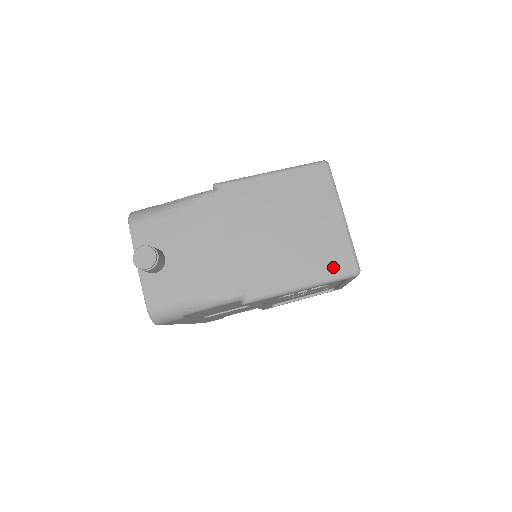
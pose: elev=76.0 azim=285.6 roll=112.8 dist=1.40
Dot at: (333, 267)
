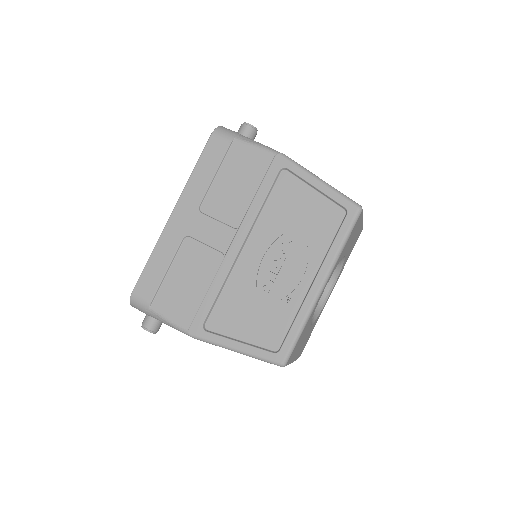
Dot at: occluded
